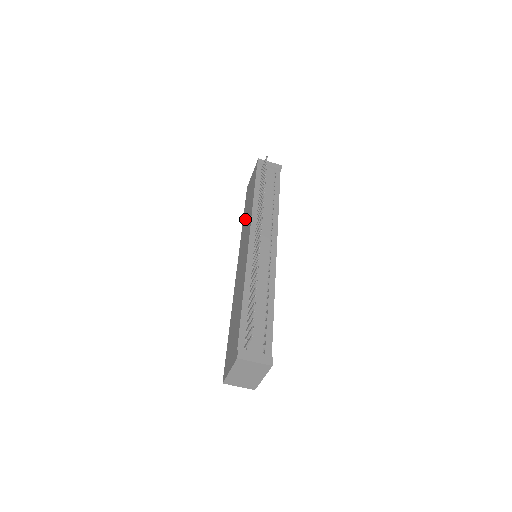
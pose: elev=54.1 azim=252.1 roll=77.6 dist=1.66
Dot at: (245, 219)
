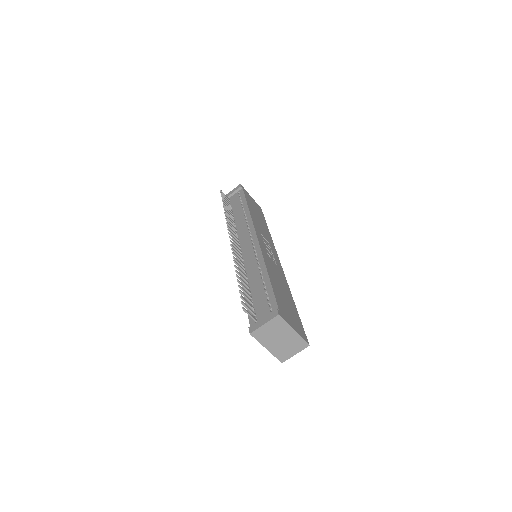
Dot at: occluded
